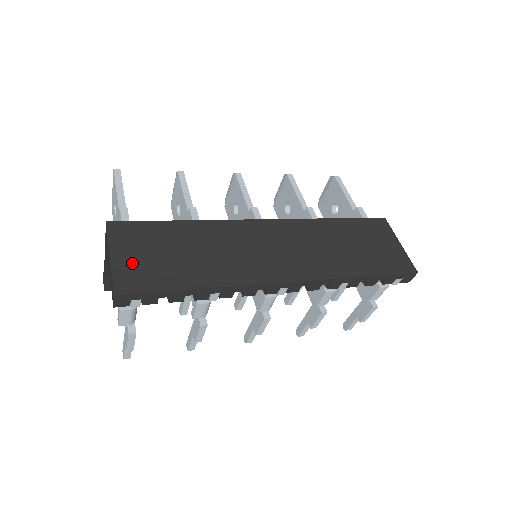
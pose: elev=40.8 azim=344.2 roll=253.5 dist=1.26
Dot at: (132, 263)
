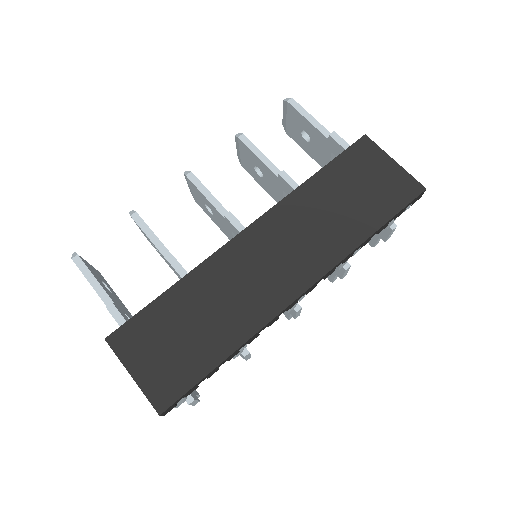
Dot at: (154, 370)
